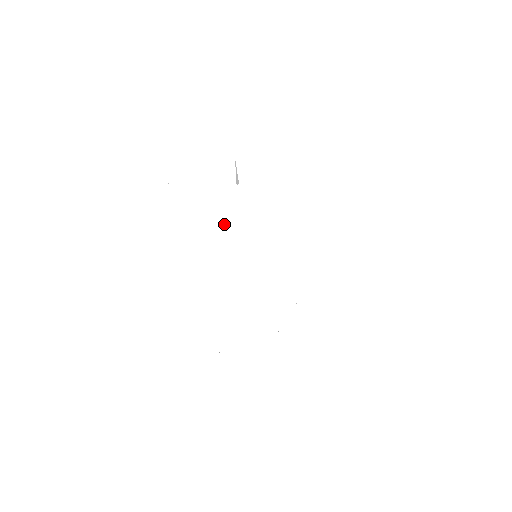
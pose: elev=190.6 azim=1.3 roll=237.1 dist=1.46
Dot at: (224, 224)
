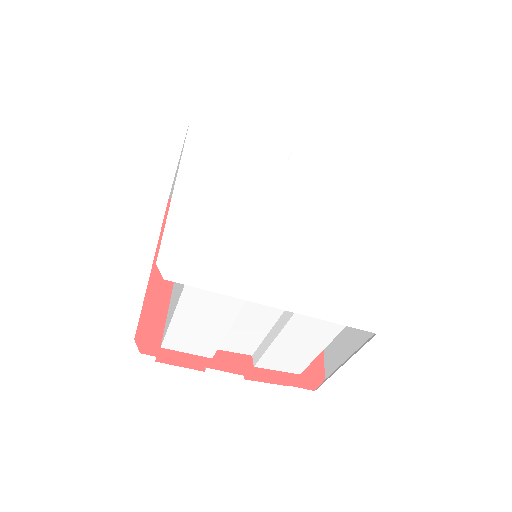
Dot at: (253, 176)
